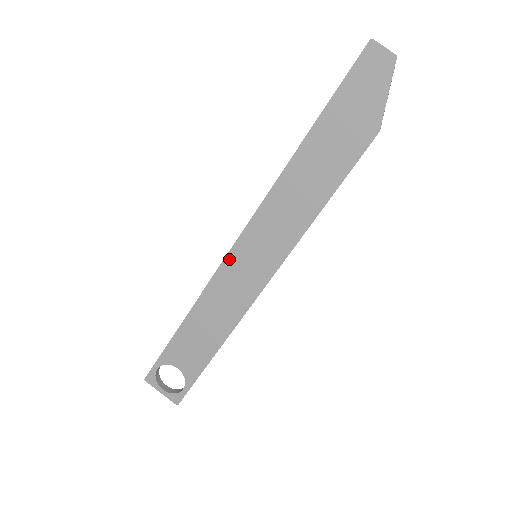
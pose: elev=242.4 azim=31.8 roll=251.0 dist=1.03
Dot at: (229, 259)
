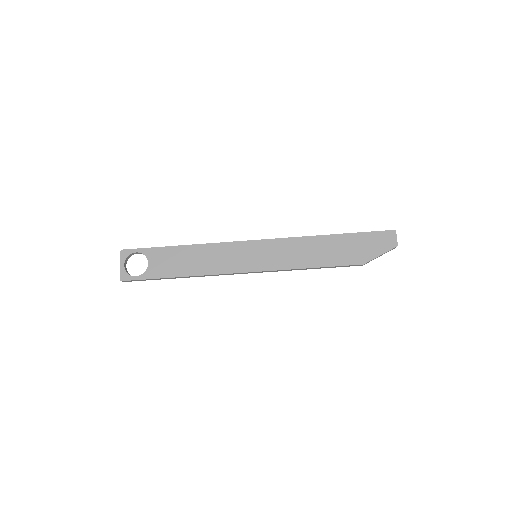
Dot at: (243, 243)
